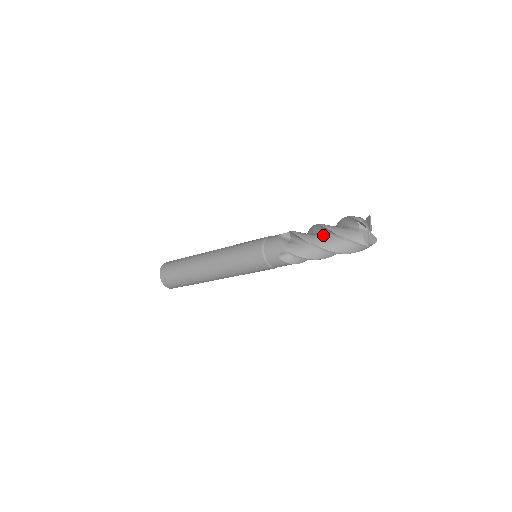
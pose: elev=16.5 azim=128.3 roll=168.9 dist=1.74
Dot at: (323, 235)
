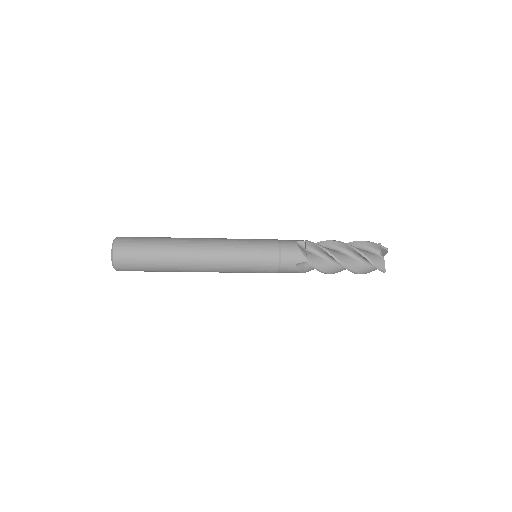
Dot at: (344, 253)
